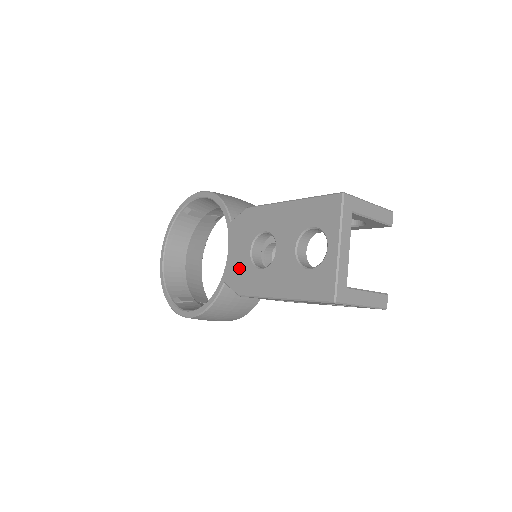
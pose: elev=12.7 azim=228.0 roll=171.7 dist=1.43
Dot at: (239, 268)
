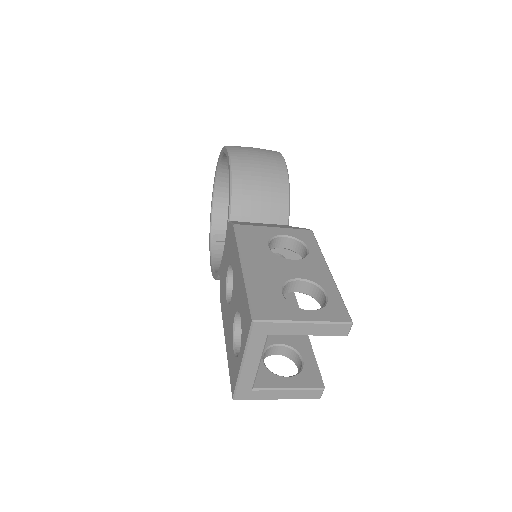
Dot at: (223, 276)
